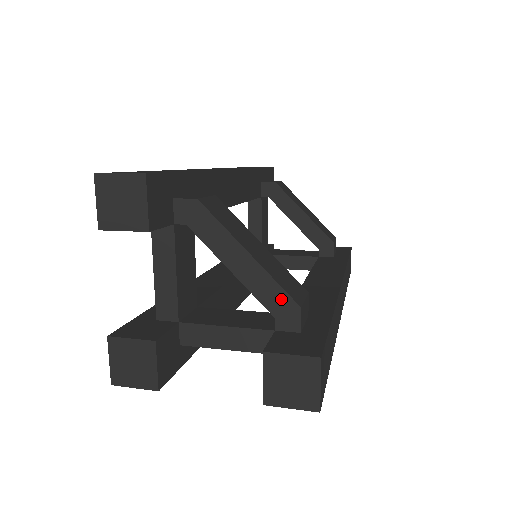
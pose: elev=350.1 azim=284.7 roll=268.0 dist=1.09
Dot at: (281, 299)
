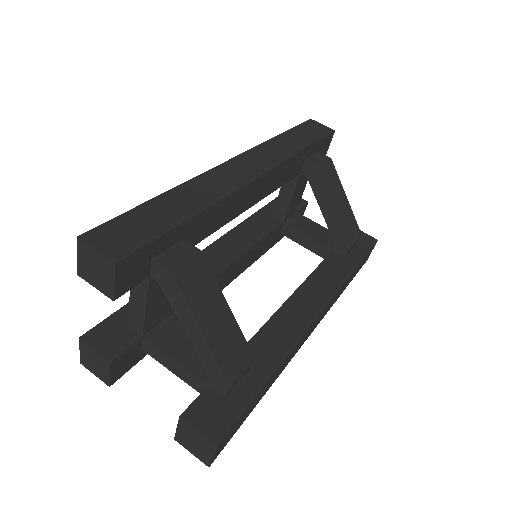
Dot at: (217, 372)
